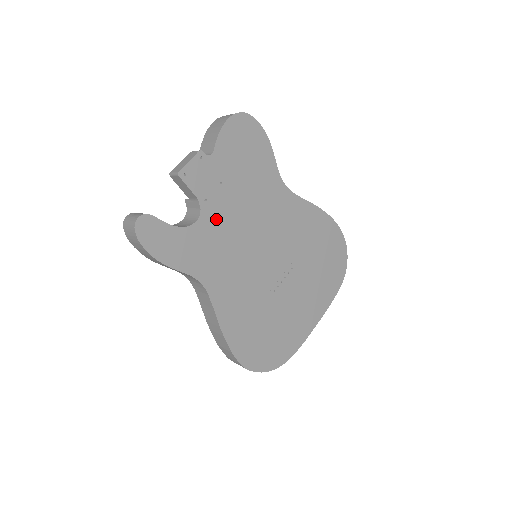
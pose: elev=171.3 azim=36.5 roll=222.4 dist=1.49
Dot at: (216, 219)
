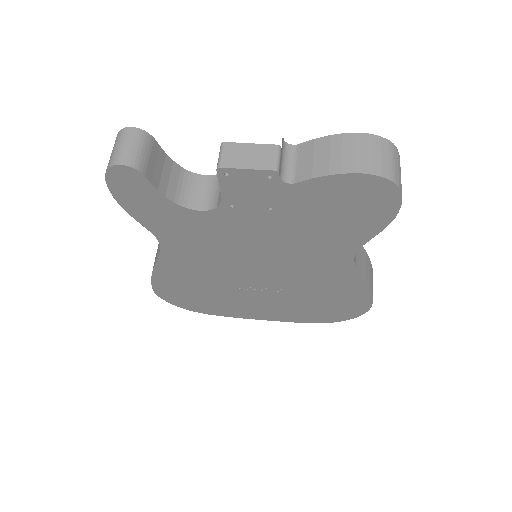
Dot at: (229, 224)
